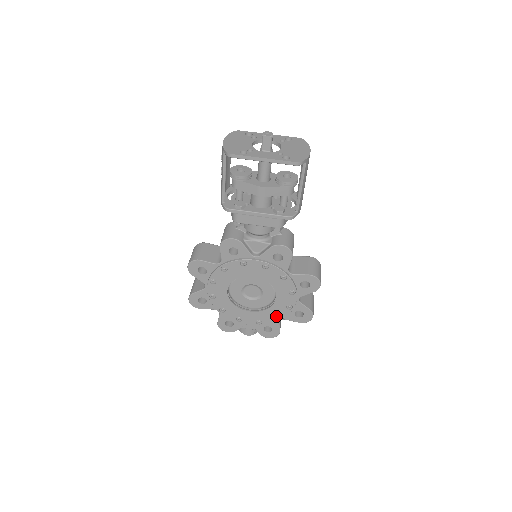
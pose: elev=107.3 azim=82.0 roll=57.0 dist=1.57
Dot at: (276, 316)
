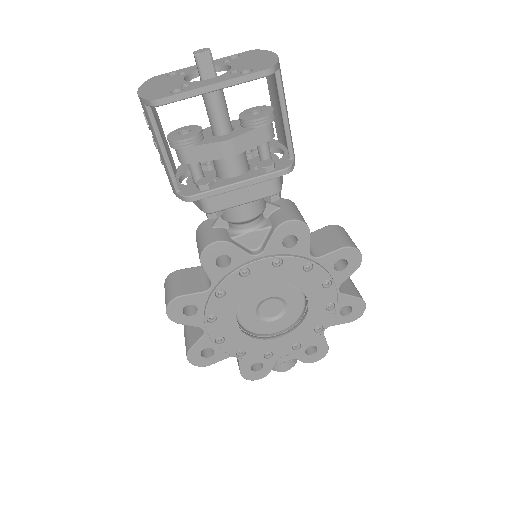
Dot at: (316, 327)
